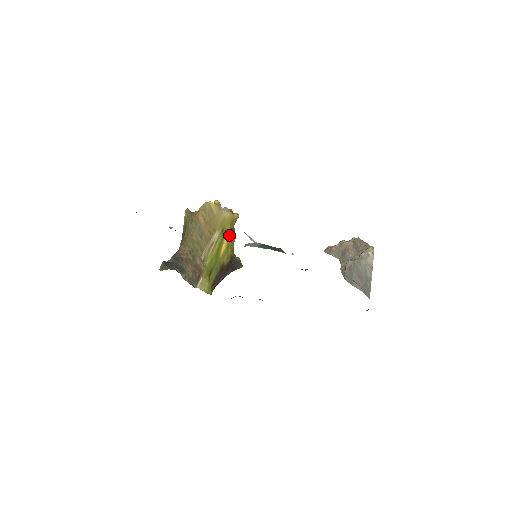
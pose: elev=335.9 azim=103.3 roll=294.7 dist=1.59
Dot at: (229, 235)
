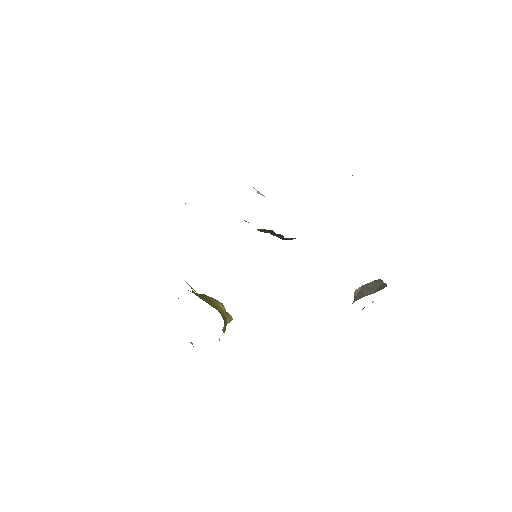
Dot at: (221, 313)
